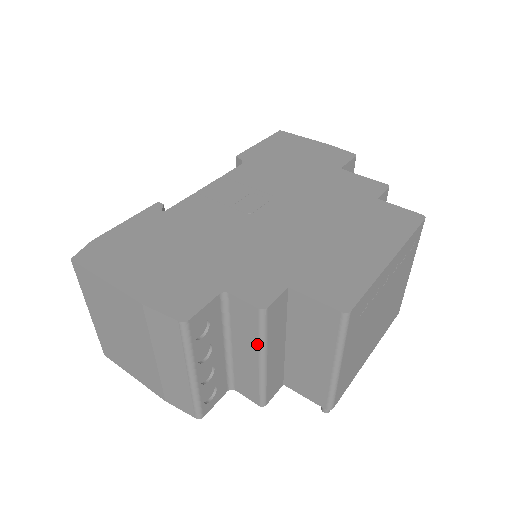
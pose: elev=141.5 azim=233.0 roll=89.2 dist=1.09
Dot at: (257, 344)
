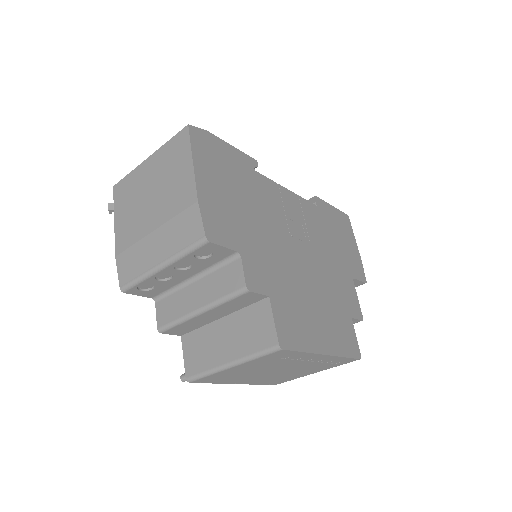
Dot at: (214, 299)
